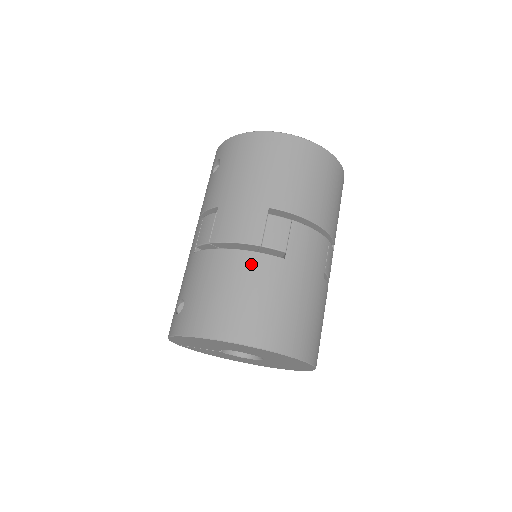
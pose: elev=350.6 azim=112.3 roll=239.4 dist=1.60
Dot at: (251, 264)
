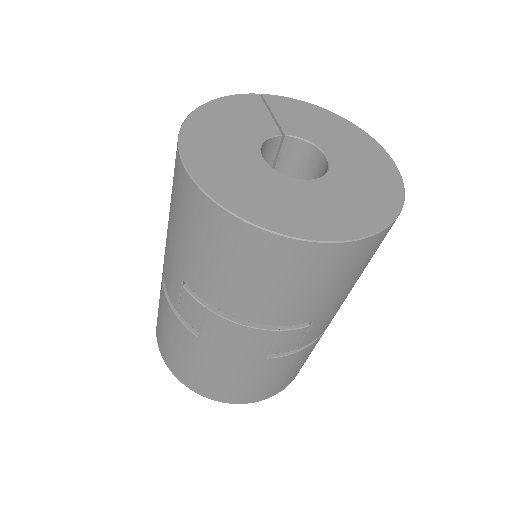
Dot at: (171, 320)
